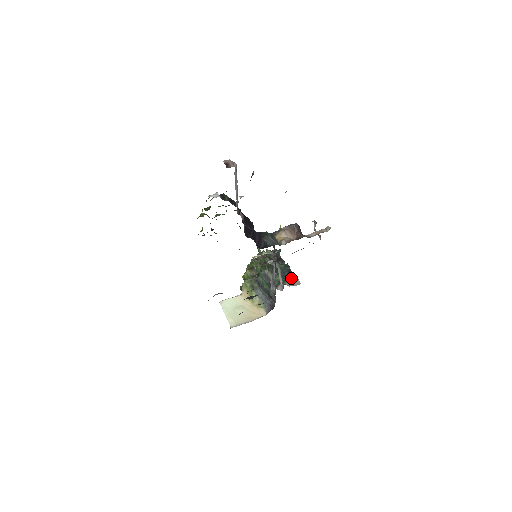
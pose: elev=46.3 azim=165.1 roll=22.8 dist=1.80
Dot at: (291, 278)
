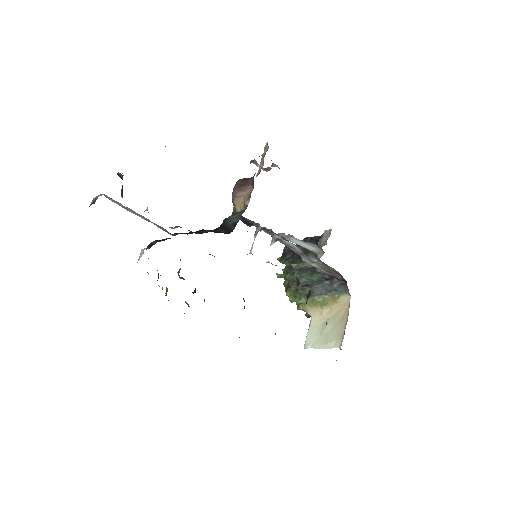
Dot at: occluded
